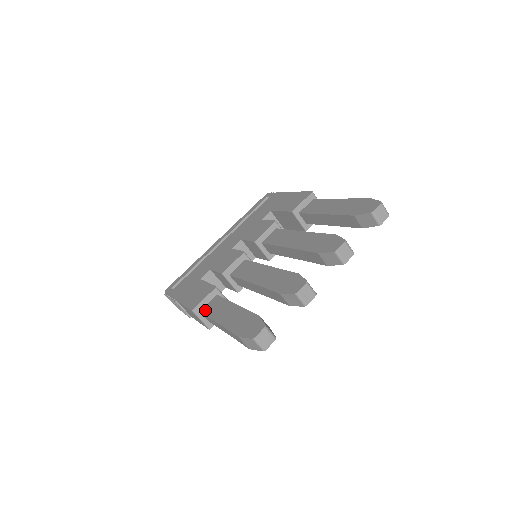
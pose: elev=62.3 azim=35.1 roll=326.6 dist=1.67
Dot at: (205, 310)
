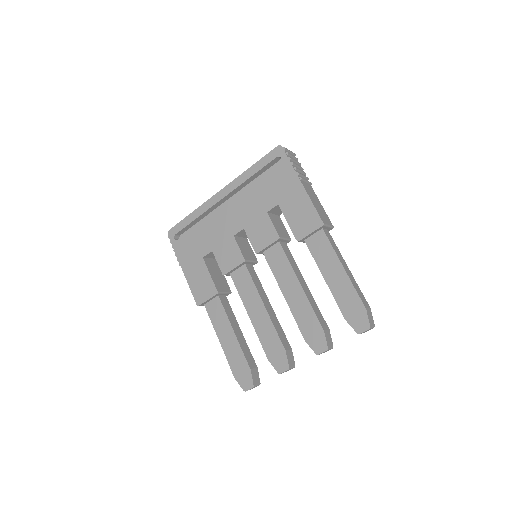
Dot at: (208, 309)
